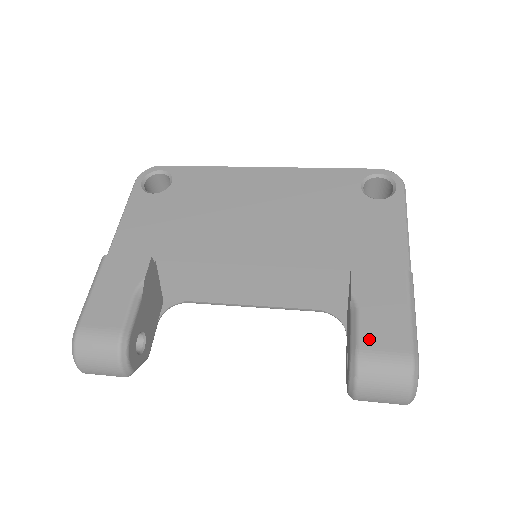
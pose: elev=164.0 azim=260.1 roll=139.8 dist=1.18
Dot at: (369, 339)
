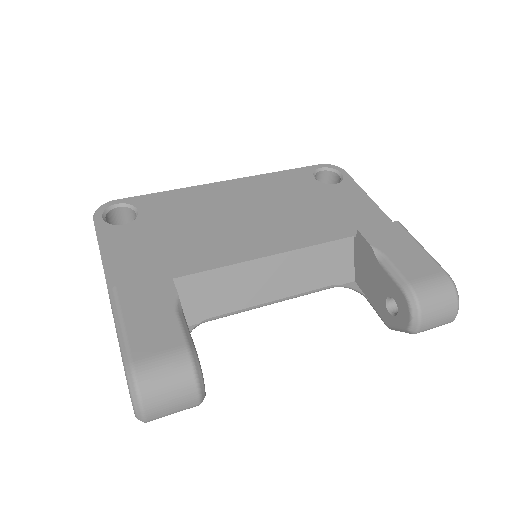
Dot at: (411, 273)
